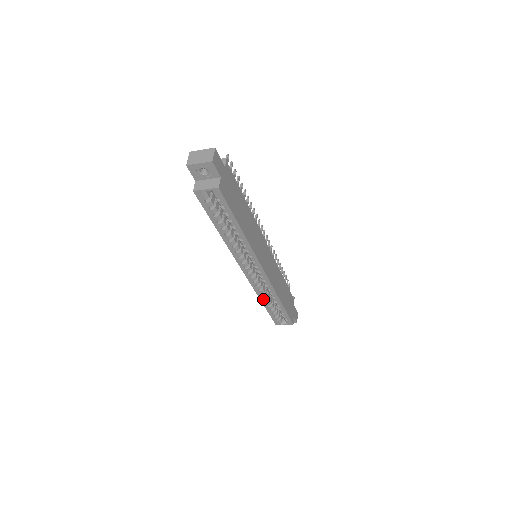
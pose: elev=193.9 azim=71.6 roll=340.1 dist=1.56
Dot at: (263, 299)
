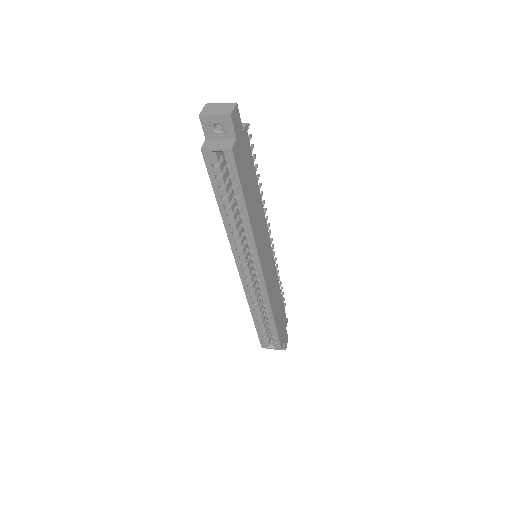
Dot at: (254, 311)
